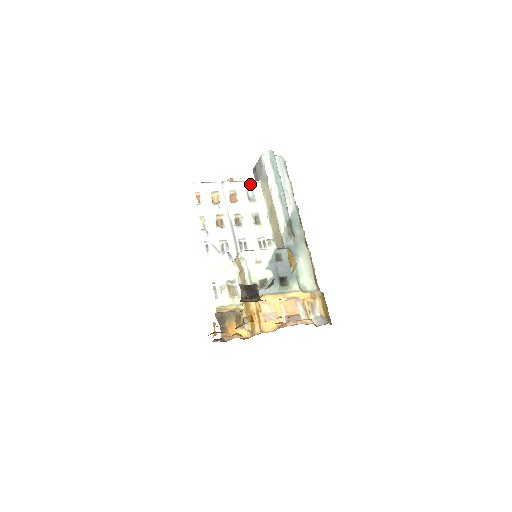
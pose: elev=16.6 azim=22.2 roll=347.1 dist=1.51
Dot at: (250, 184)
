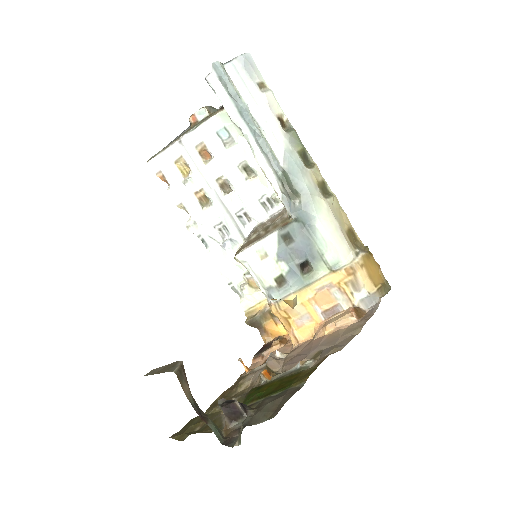
Dot at: (216, 120)
